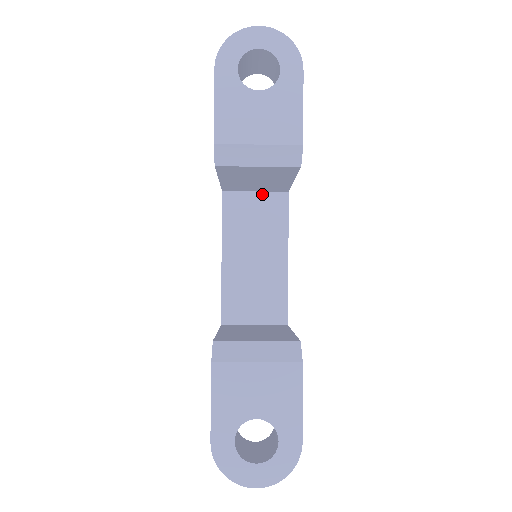
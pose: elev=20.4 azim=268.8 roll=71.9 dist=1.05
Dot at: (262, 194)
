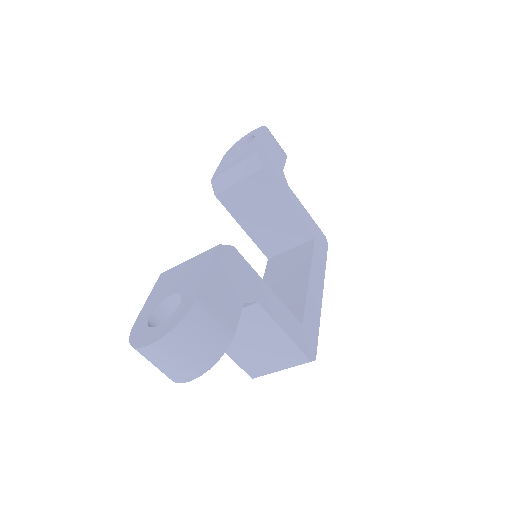
Dot at: (295, 248)
